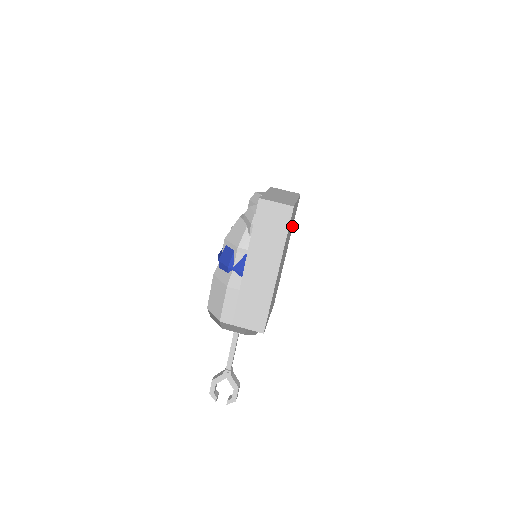
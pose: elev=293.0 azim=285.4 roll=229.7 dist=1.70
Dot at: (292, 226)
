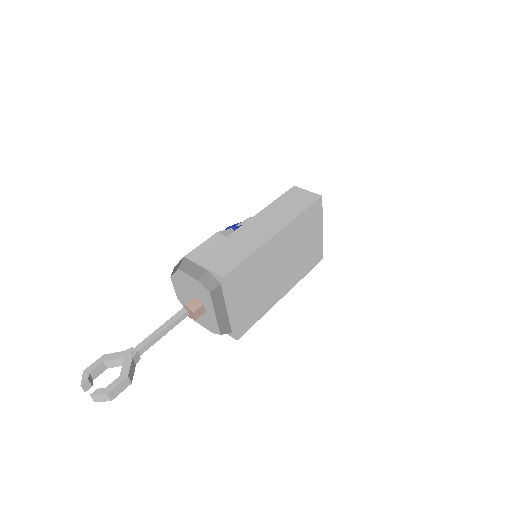
Dot at: (302, 272)
